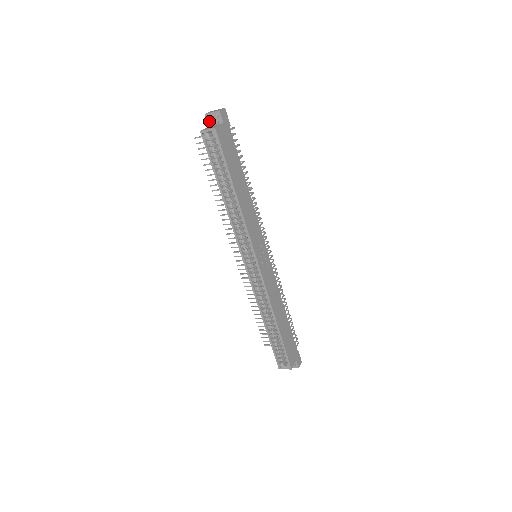
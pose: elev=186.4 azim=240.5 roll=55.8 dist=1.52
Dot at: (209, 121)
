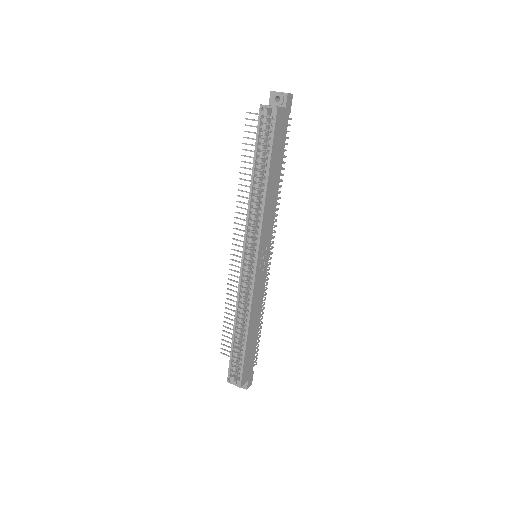
Dot at: (272, 99)
